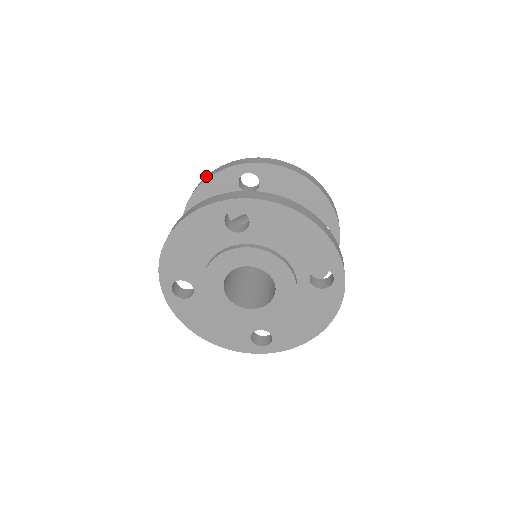
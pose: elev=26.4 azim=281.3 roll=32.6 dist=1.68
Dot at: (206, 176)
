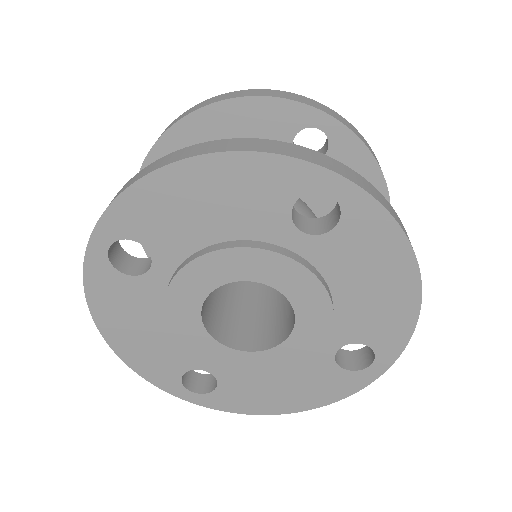
Dot at: occluded
